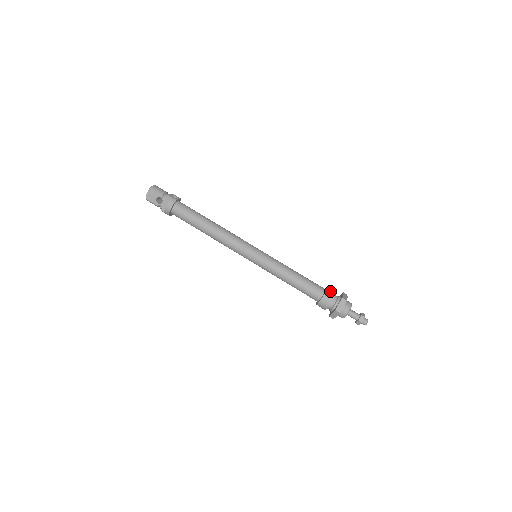
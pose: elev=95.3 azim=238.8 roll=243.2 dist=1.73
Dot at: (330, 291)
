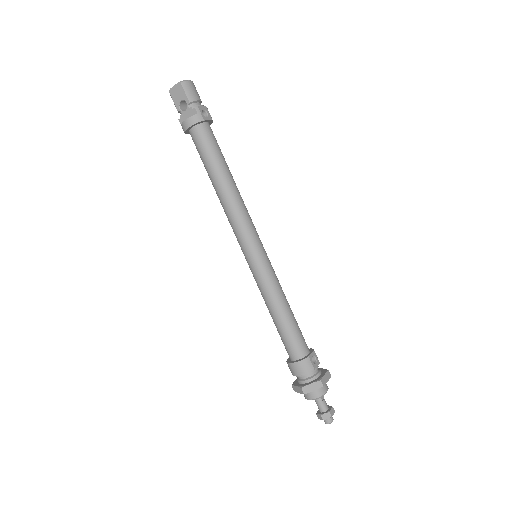
Dot at: (314, 358)
